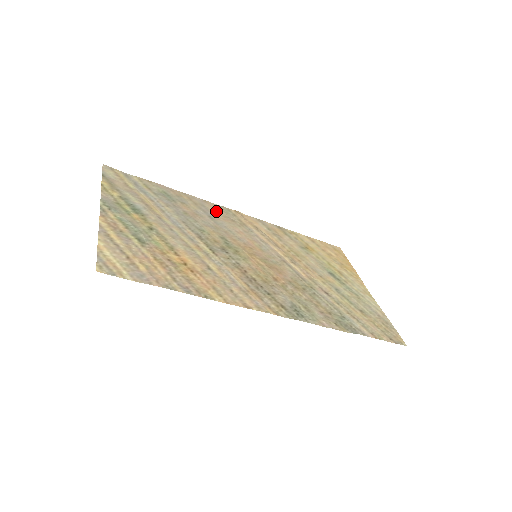
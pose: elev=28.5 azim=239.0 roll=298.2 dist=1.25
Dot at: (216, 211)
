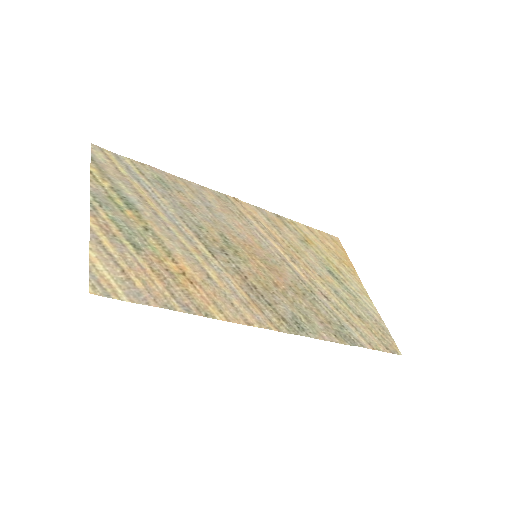
Dot at: (214, 200)
